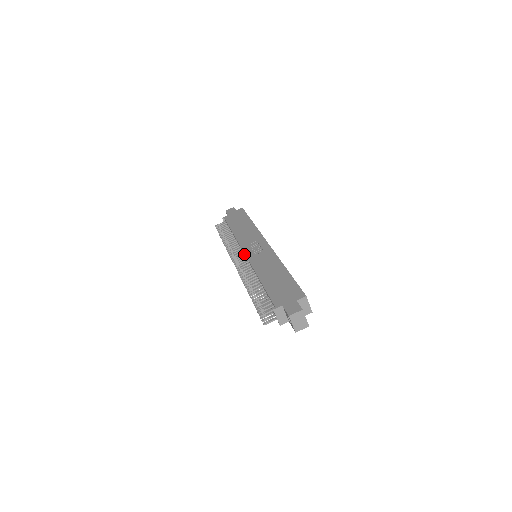
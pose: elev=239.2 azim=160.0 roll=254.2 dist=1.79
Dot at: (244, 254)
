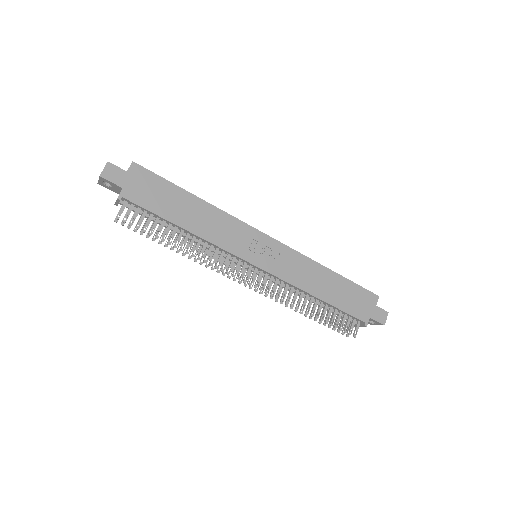
Dot at: (250, 265)
